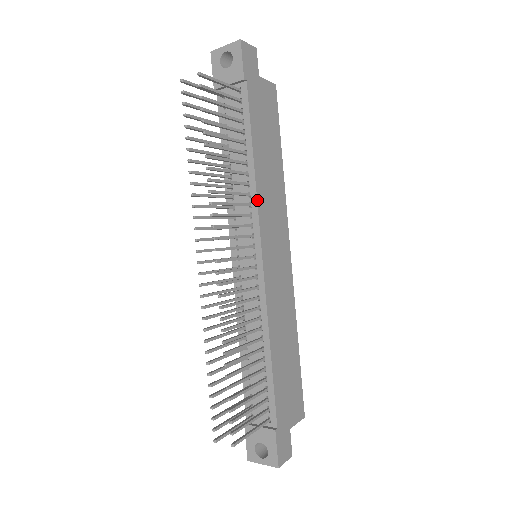
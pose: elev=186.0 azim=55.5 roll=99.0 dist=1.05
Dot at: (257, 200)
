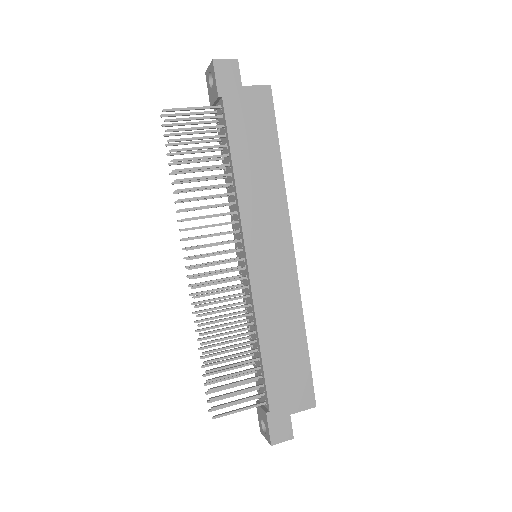
Dot at: (239, 208)
